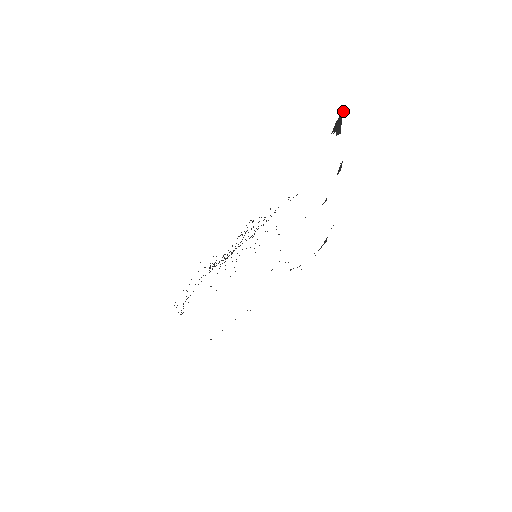
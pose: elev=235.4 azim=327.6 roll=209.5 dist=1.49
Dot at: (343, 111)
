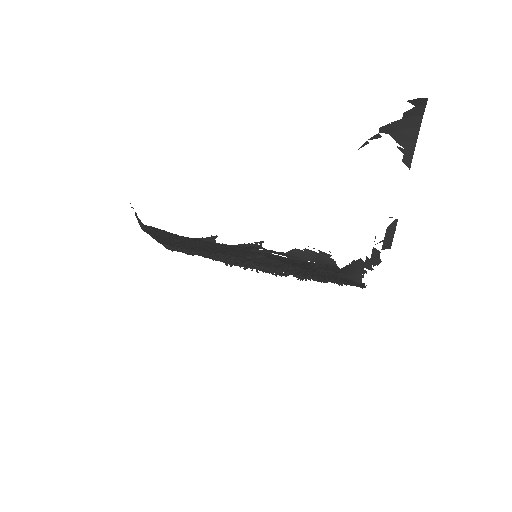
Dot at: (418, 124)
